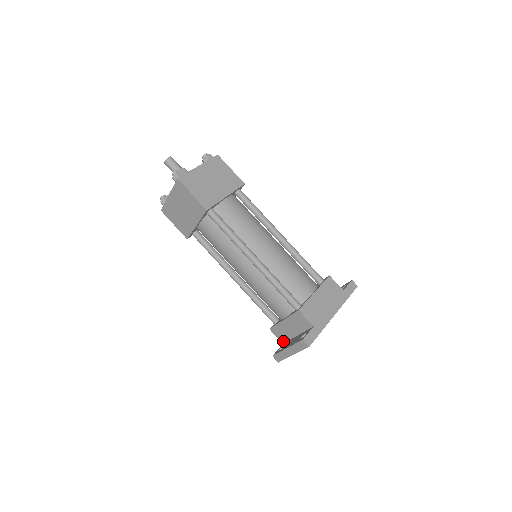
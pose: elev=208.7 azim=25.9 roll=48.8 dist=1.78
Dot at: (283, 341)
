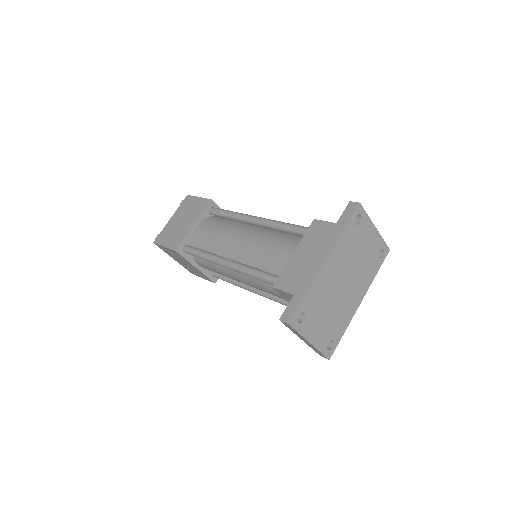
Dot at: occluded
